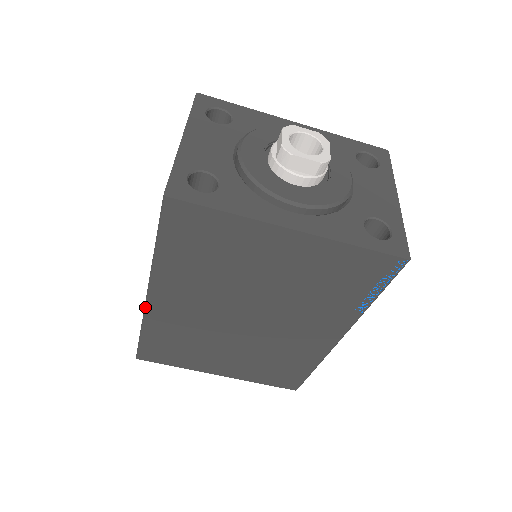
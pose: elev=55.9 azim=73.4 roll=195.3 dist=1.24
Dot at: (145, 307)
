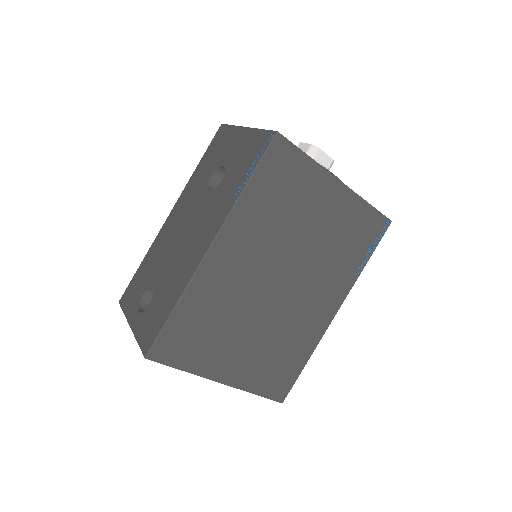
Dot at: (201, 263)
